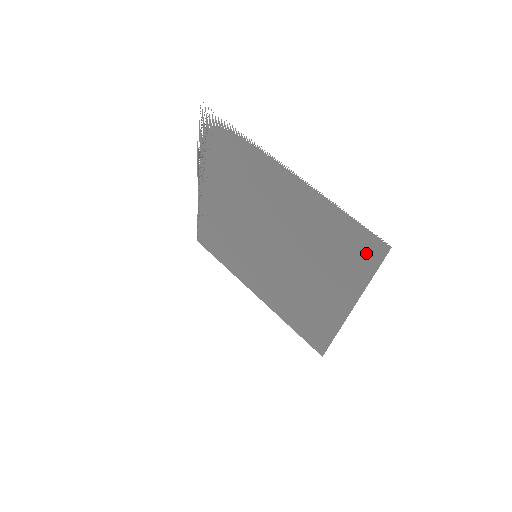
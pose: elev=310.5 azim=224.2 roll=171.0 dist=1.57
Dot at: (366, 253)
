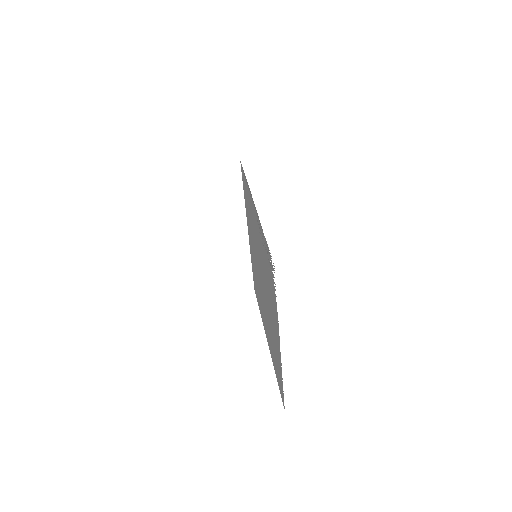
Dot at: occluded
